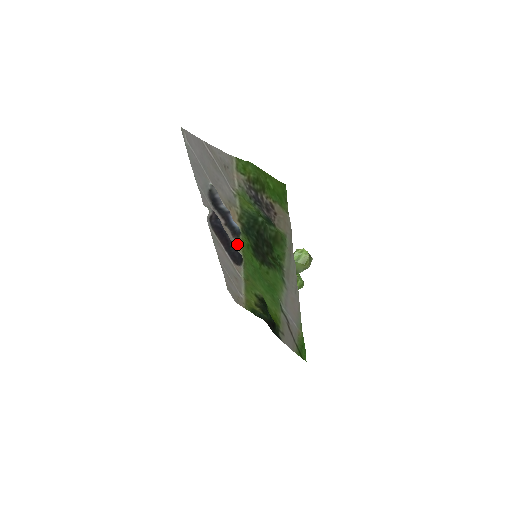
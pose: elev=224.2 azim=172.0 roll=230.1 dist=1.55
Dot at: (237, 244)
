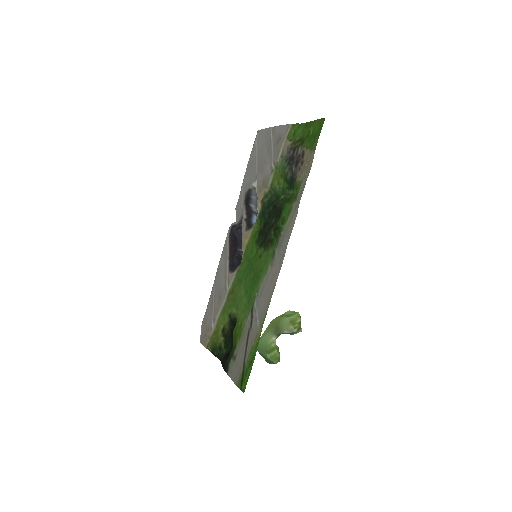
Dot at: (246, 237)
